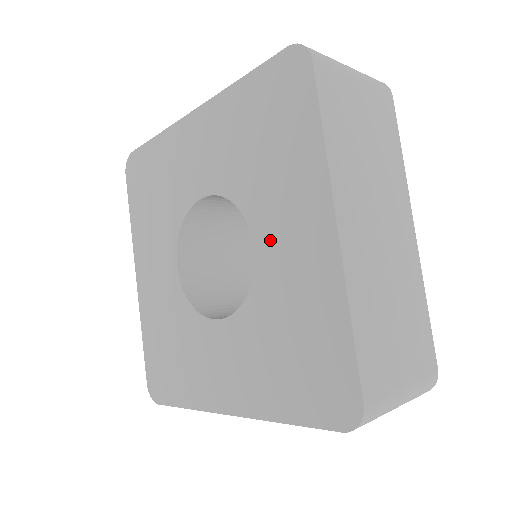
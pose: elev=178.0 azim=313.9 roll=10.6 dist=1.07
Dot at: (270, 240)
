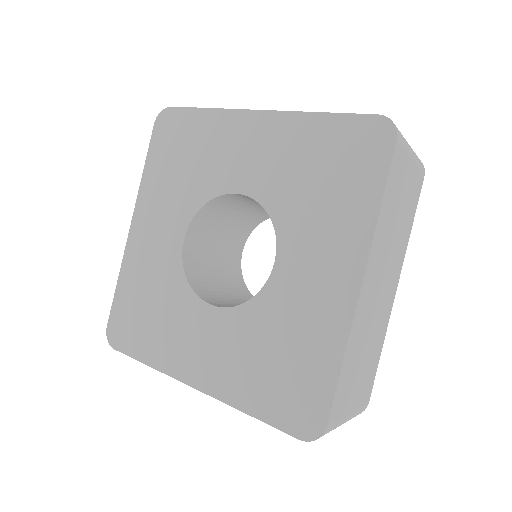
Dot at: (294, 265)
